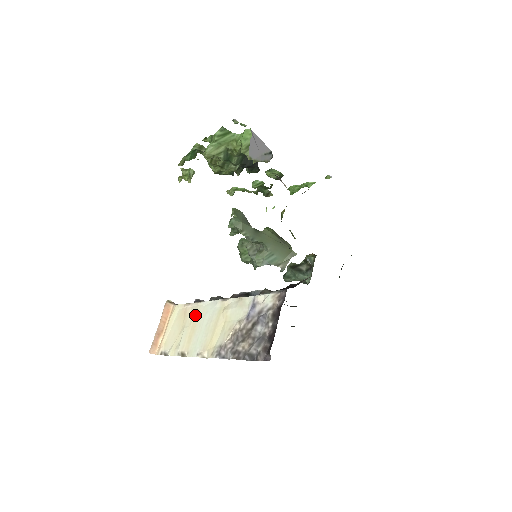
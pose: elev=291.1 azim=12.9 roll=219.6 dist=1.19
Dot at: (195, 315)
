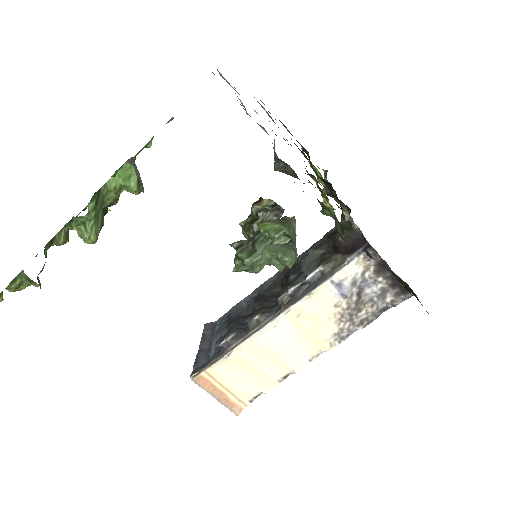
Dot at: (258, 350)
